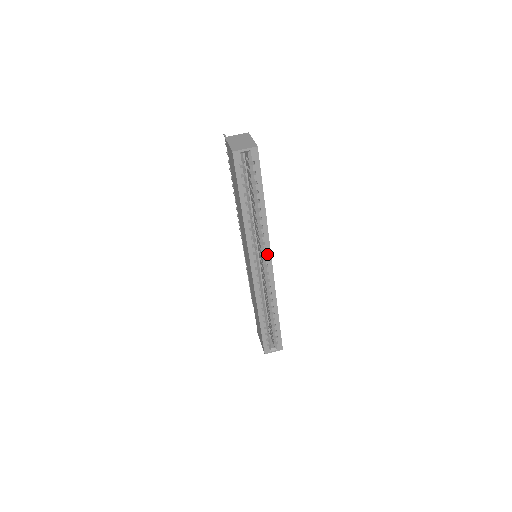
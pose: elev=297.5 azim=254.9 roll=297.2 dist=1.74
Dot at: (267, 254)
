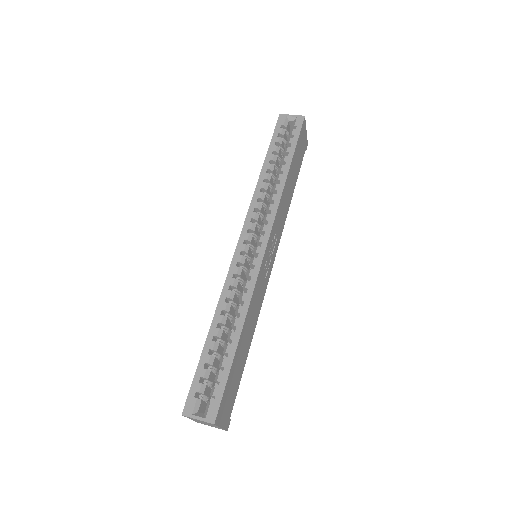
Dot at: (267, 228)
